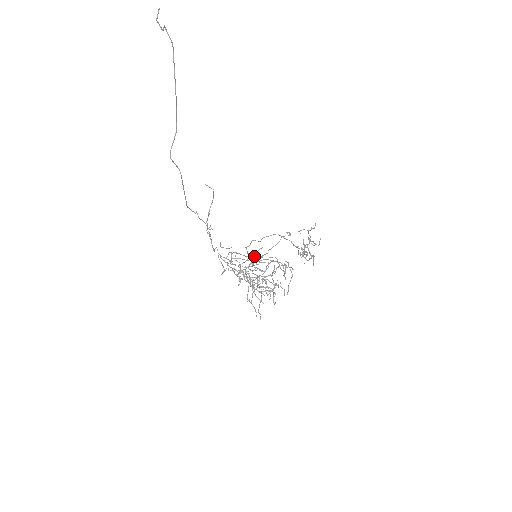
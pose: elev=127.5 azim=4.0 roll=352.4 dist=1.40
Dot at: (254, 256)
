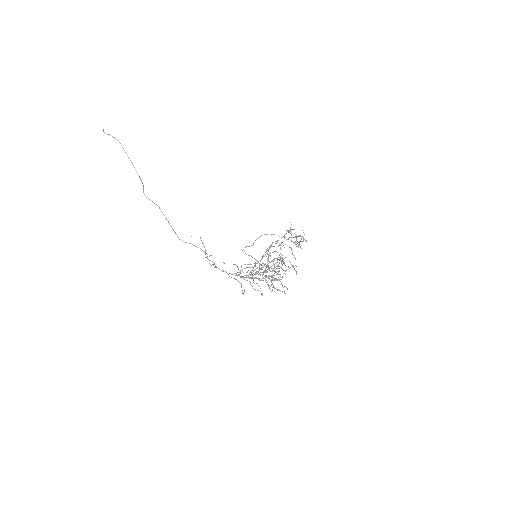
Dot at: occluded
